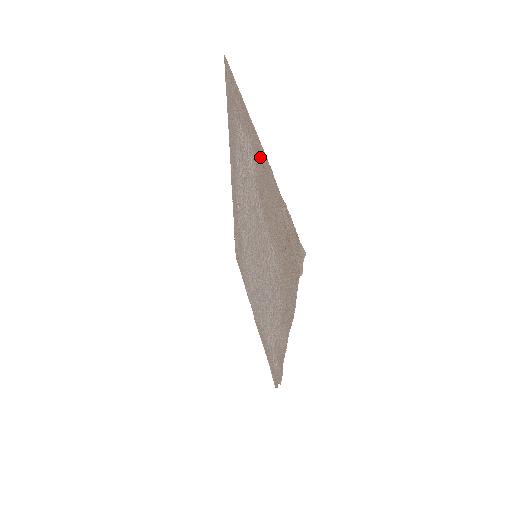
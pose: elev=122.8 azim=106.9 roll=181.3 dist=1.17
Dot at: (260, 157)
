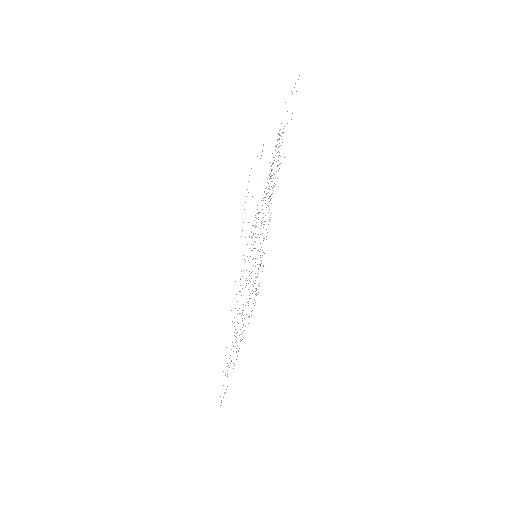
Dot at: occluded
